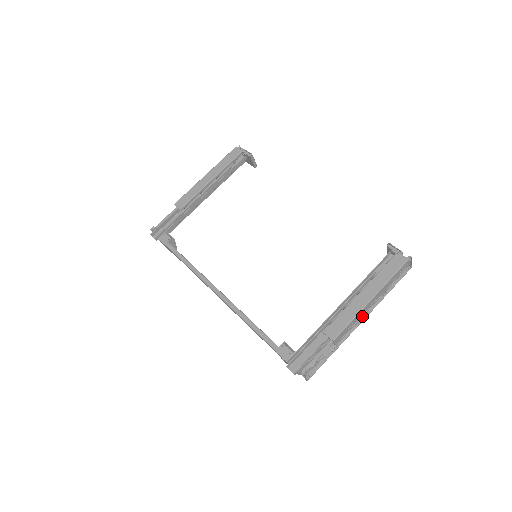
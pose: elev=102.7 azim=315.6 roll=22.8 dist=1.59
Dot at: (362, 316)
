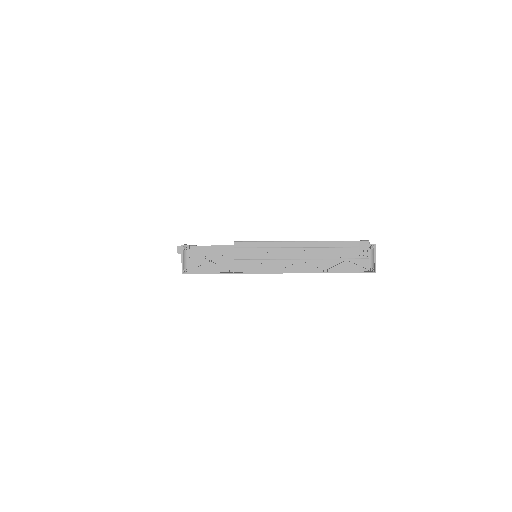
Dot at: (283, 260)
